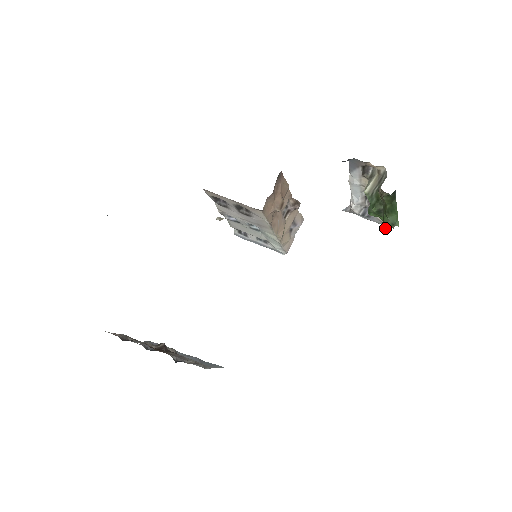
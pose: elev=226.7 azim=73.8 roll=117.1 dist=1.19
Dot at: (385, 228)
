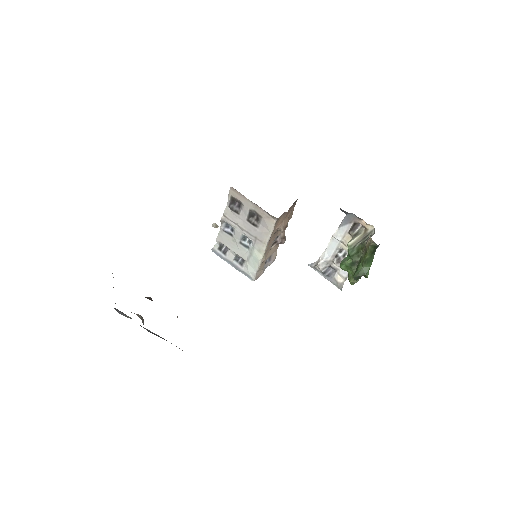
Dot at: (357, 275)
